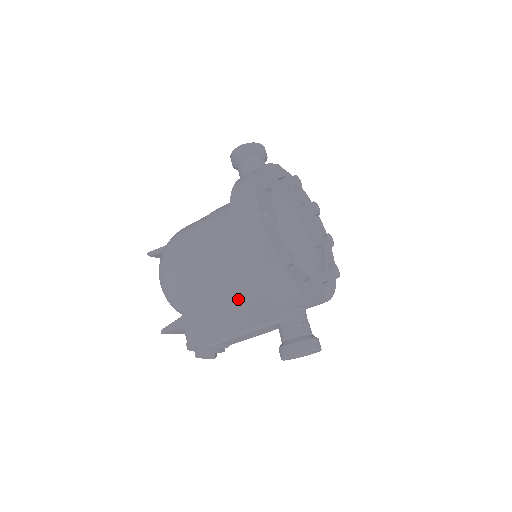
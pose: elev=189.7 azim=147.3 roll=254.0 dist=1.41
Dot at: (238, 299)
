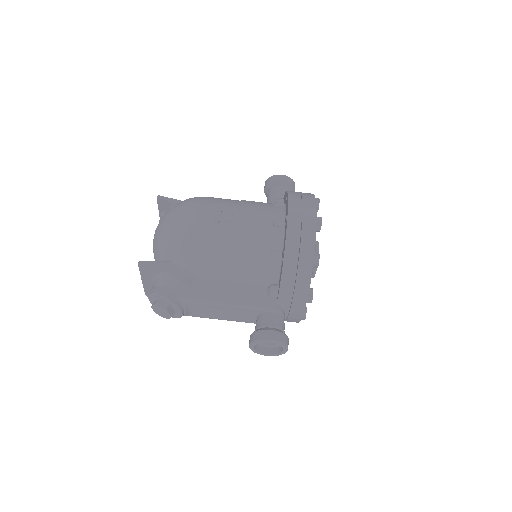
Dot at: (241, 273)
